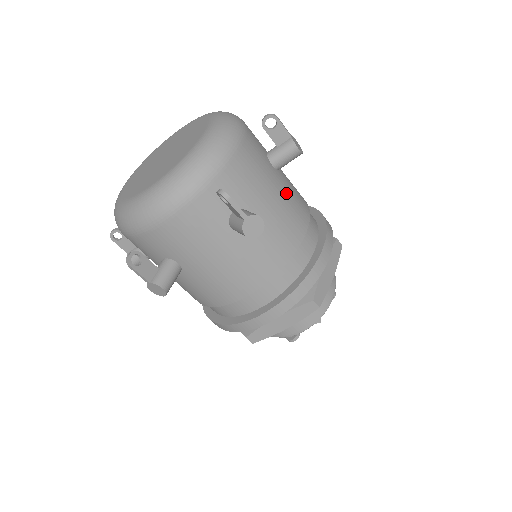
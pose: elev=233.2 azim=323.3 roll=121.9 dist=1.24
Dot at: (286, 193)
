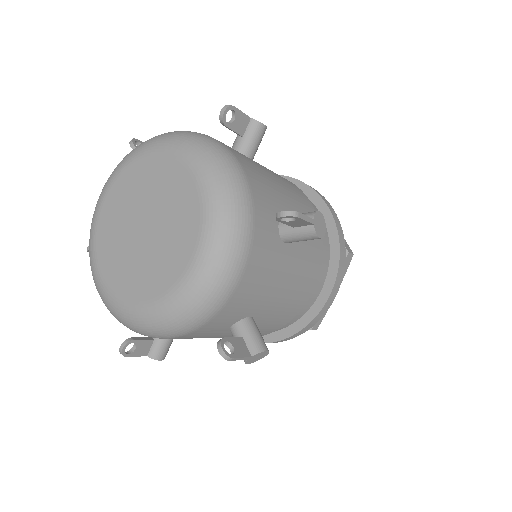
Dot at: (297, 265)
